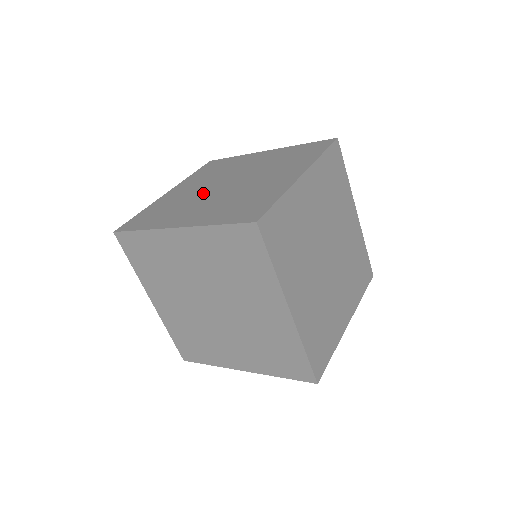
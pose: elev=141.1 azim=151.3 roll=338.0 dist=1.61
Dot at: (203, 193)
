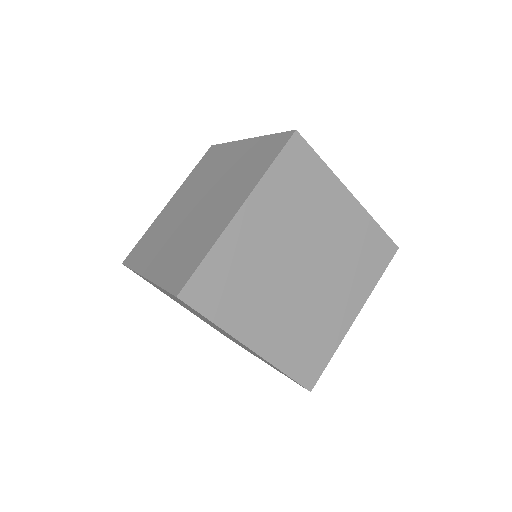
Dot at: (192, 222)
